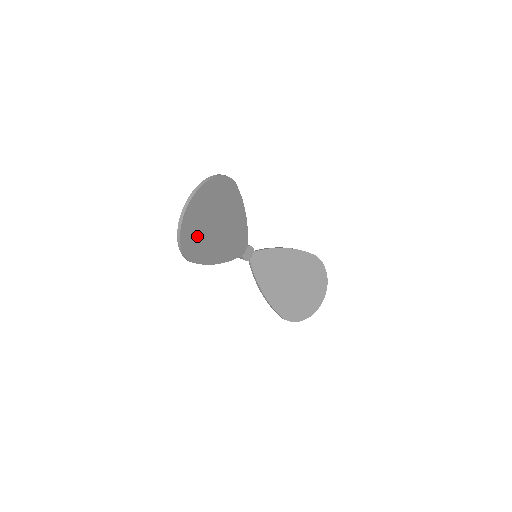
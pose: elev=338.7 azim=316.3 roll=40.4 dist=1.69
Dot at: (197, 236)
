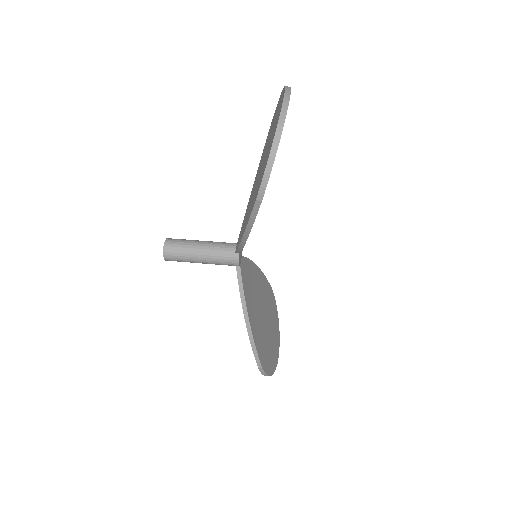
Dot at: occluded
